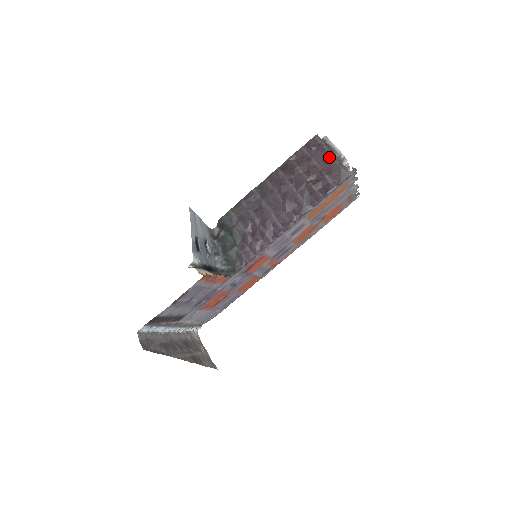
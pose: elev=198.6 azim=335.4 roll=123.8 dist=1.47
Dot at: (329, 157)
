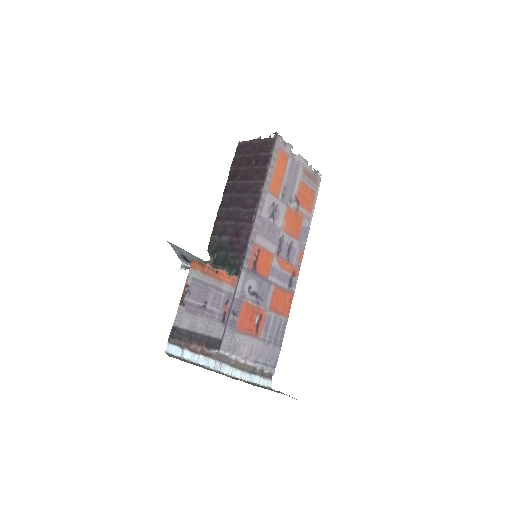
Dot at: (254, 144)
